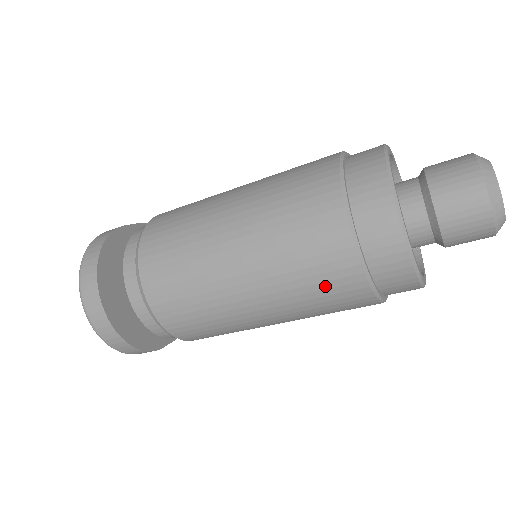
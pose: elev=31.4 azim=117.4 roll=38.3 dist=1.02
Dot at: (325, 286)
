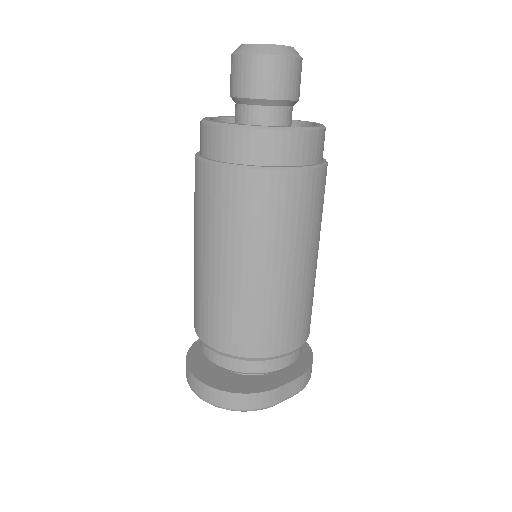
Dot at: (233, 204)
